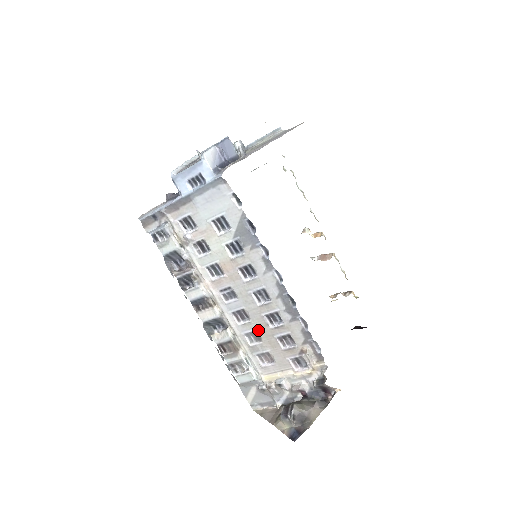
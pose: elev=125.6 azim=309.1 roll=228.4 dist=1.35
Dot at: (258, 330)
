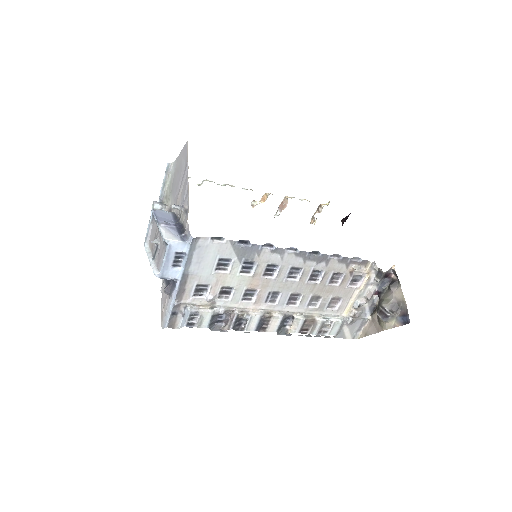
Dot at: (313, 294)
